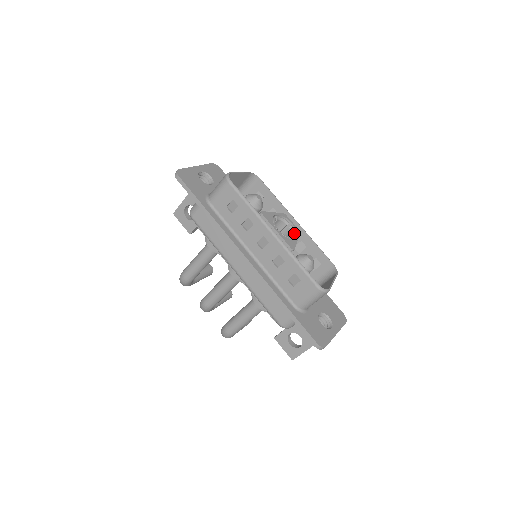
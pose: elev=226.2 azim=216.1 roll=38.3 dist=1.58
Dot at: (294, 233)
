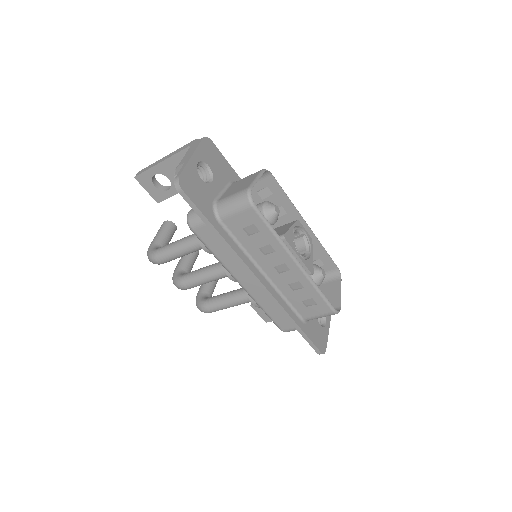
Dot at: (308, 245)
